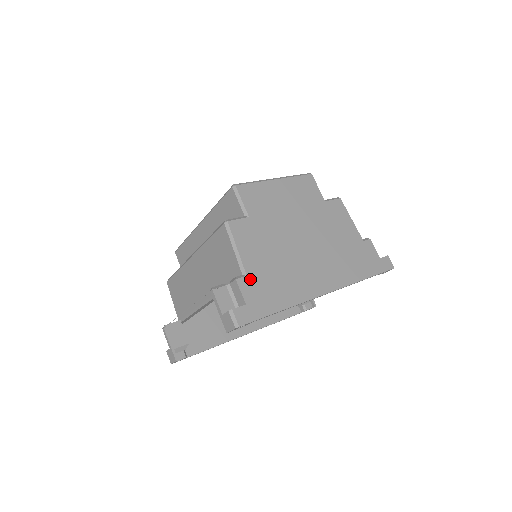
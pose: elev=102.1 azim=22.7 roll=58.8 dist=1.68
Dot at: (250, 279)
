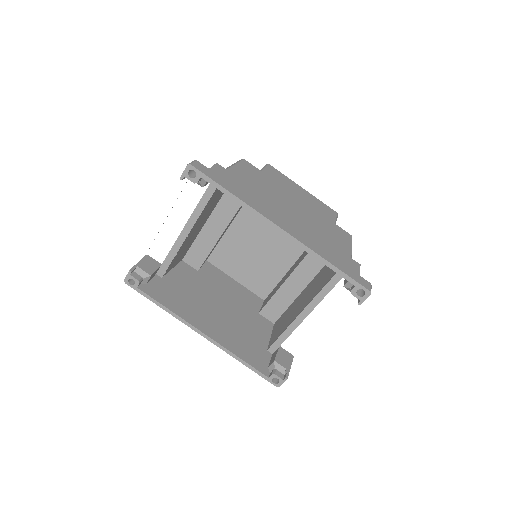
Dot at: (227, 172)
